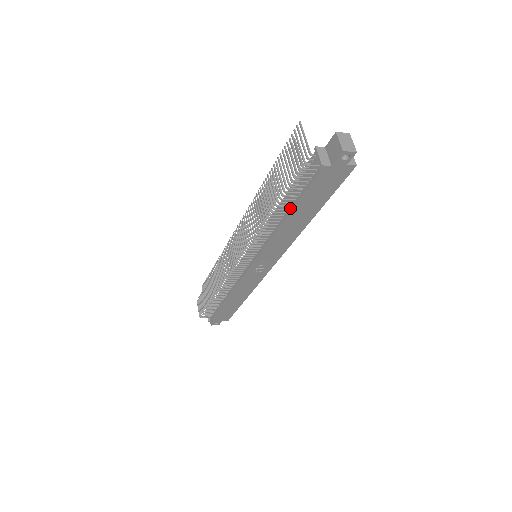
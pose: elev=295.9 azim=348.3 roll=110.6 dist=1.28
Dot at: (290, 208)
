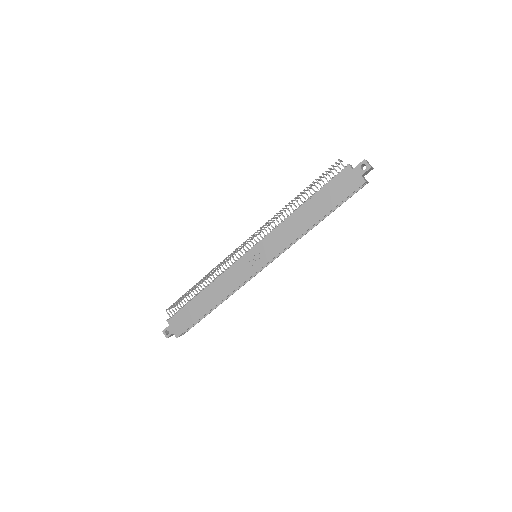
Dot at: (310, 199)
